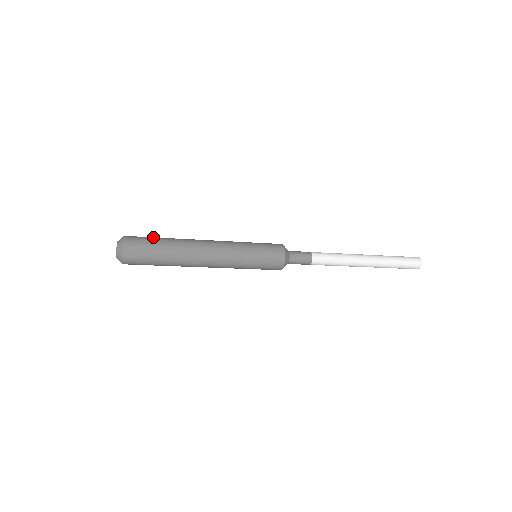
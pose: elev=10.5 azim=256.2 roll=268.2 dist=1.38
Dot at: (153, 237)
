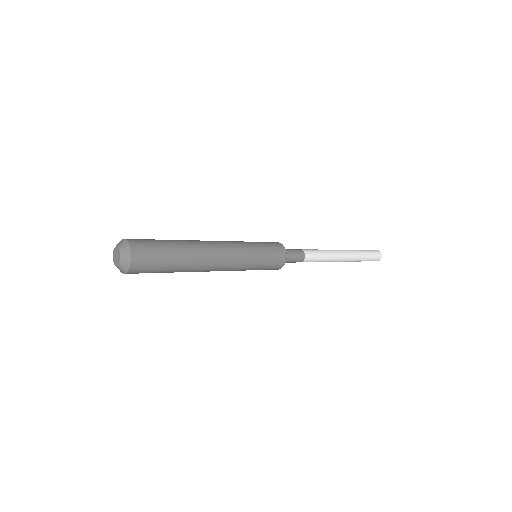
Dot at: occluded
